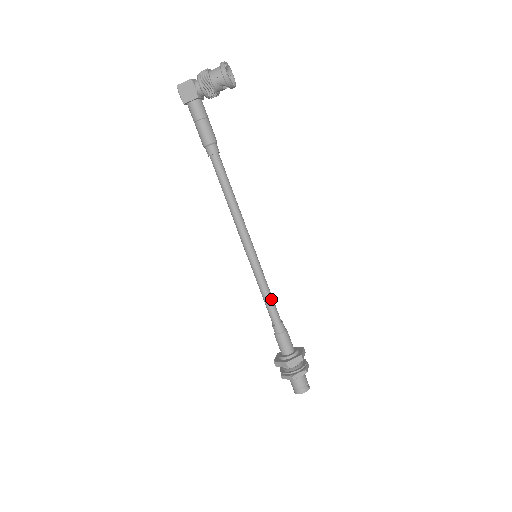
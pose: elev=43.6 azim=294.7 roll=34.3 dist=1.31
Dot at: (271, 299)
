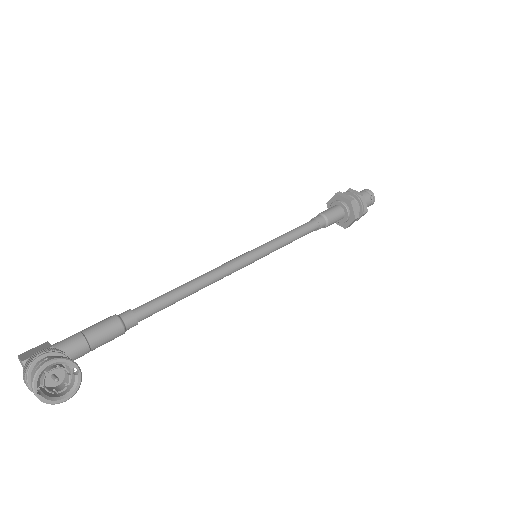
Dot at: (297, 238)
